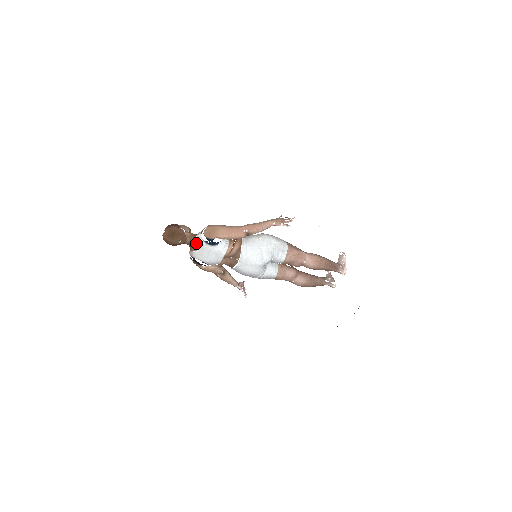
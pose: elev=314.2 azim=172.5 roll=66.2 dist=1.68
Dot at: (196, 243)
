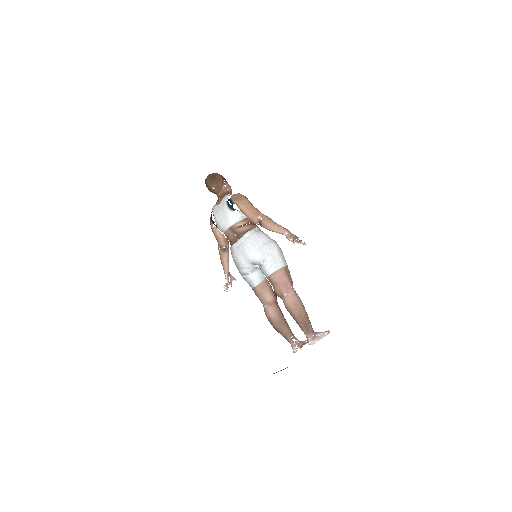
Dot at: (222, 199)
